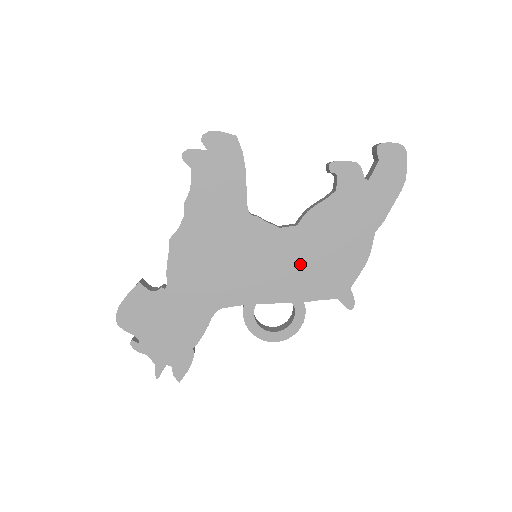
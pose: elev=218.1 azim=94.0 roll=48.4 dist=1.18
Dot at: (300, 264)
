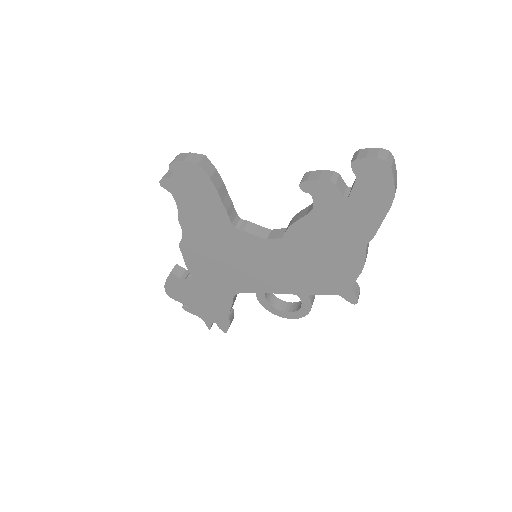
Dot at: (295, 268)
